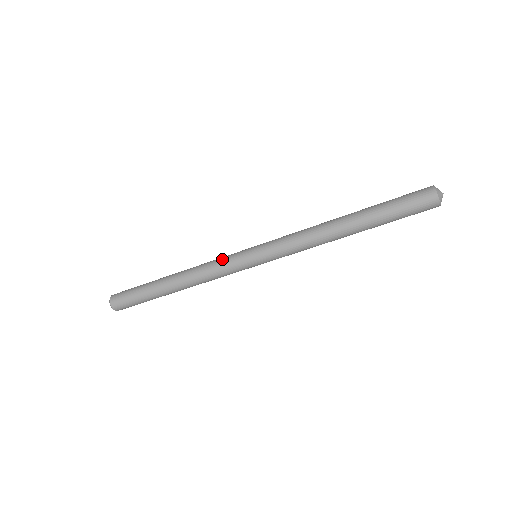
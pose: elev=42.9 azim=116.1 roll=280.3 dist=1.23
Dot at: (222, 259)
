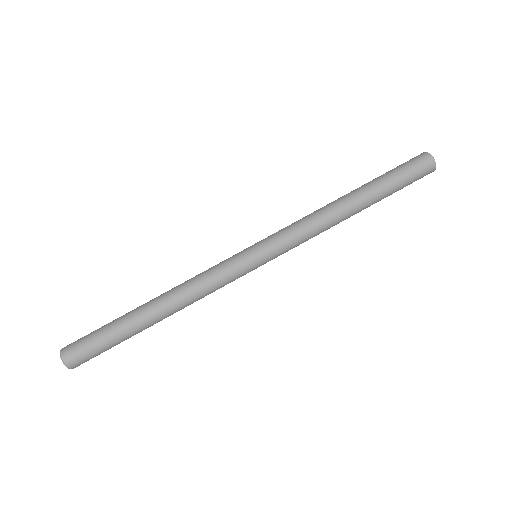
Dot at: (216, 265)
